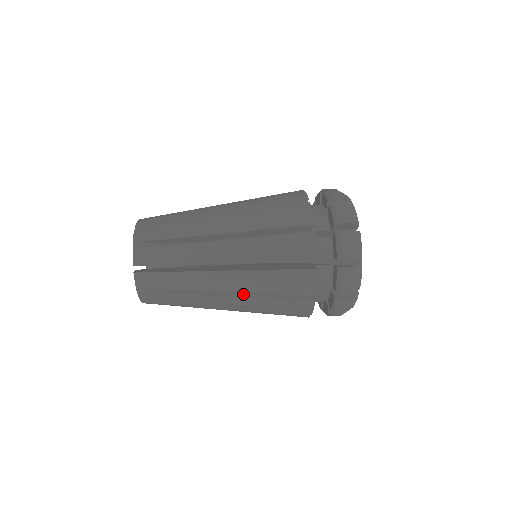
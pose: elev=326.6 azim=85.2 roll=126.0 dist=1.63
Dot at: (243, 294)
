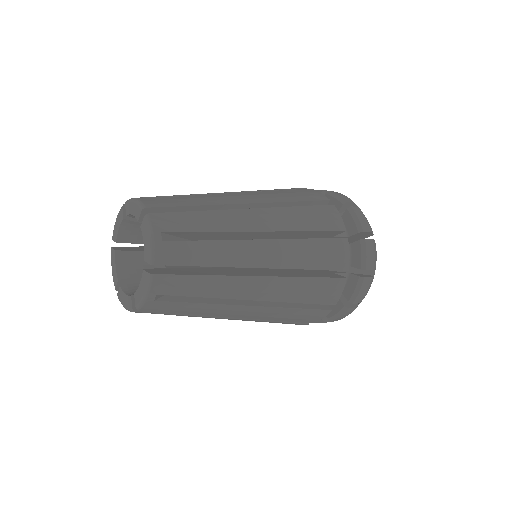
Dot at: (277, 240)
